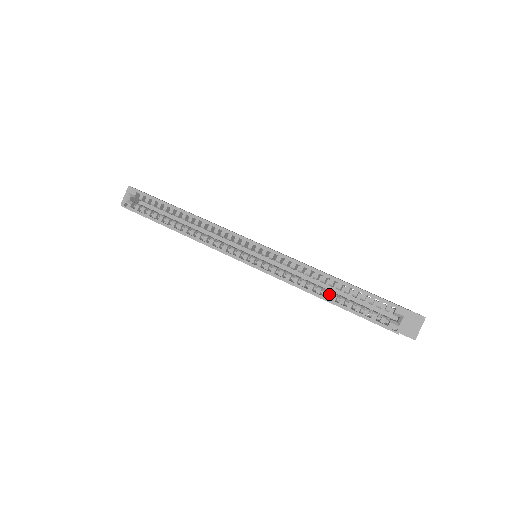
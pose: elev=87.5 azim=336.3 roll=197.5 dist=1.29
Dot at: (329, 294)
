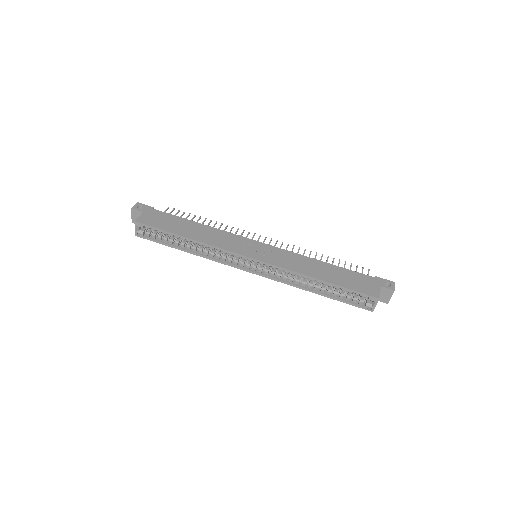
Dot at: (318, 287)
